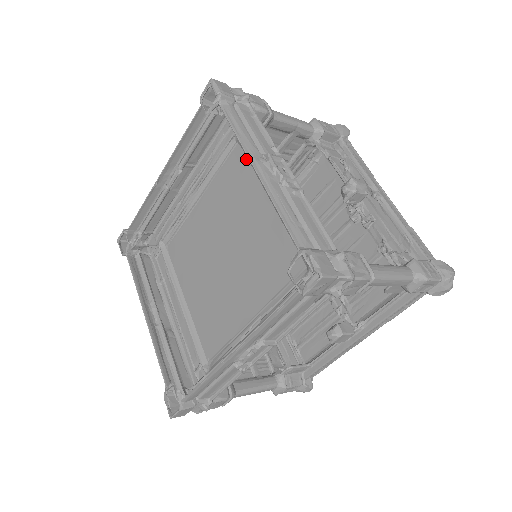
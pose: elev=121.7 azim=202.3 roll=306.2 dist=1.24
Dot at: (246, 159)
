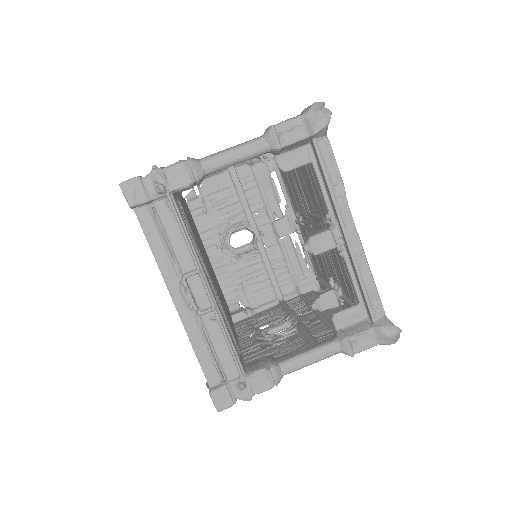
Dot at: occluded
